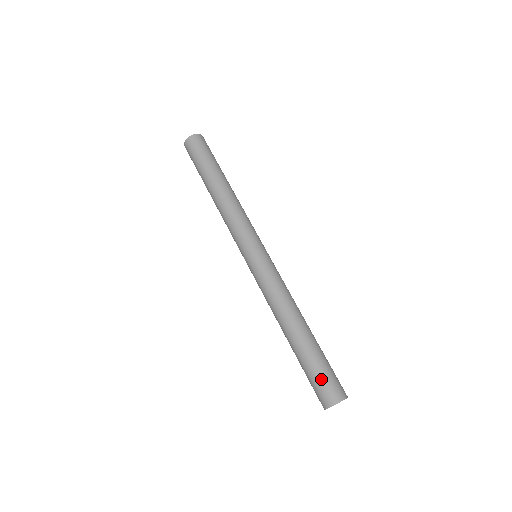
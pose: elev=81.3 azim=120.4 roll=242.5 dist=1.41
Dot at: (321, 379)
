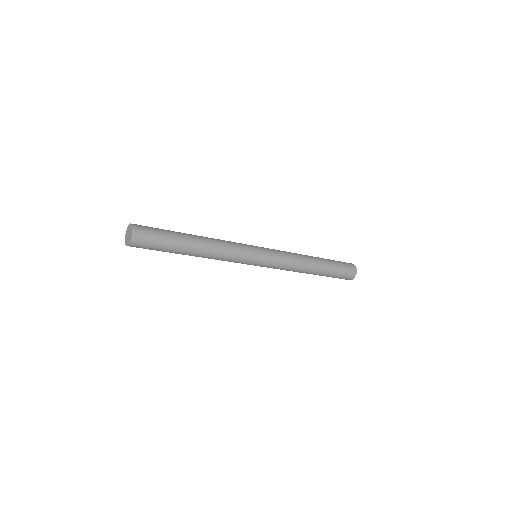
Dot at: (340, 277)
